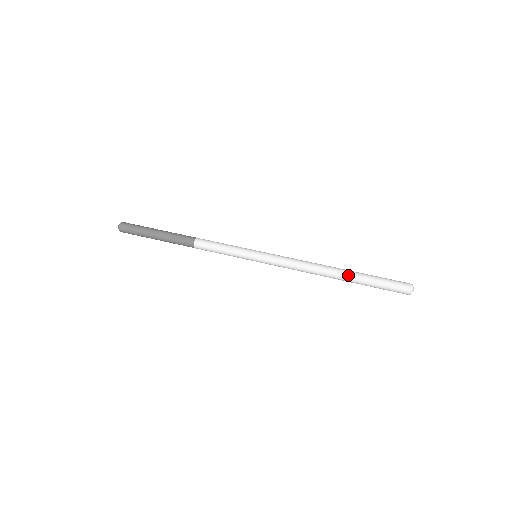
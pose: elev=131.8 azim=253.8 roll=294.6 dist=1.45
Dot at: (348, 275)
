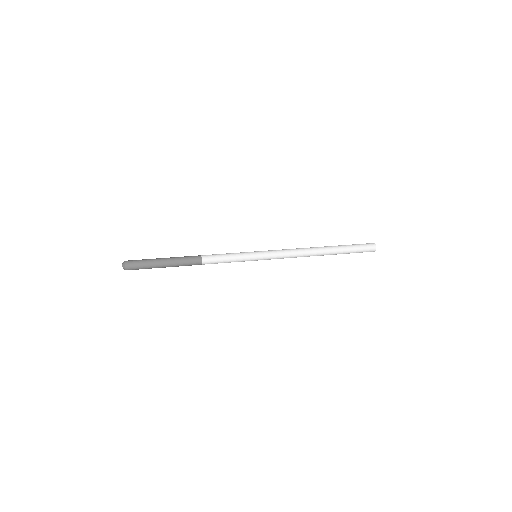
Dot at: (329, 246)
